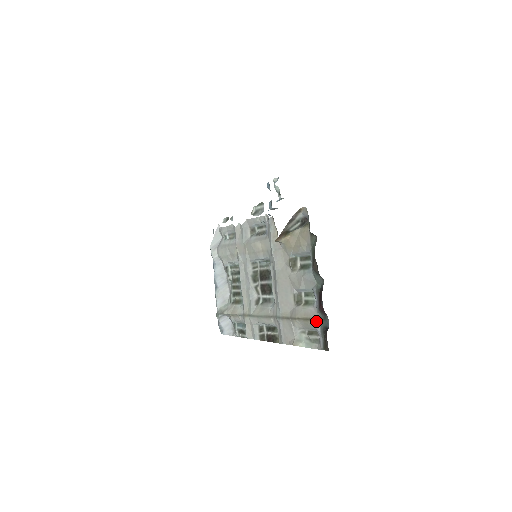
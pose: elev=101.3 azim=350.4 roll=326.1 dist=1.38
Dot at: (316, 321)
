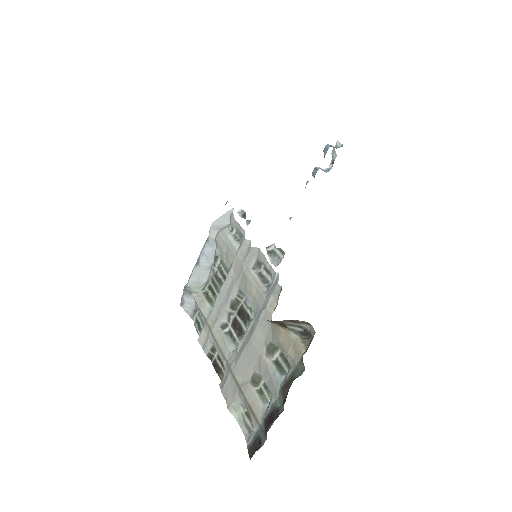
Dot at: (257, 422)
